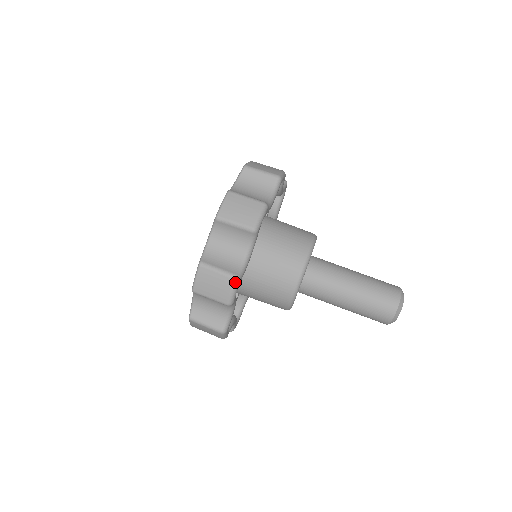
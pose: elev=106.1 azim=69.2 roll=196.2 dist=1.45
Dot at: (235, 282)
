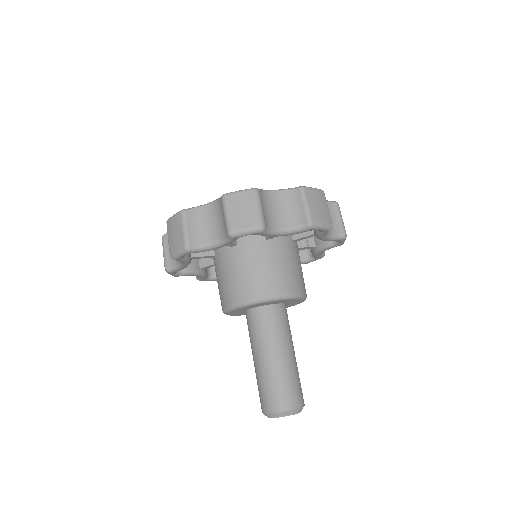
Dot at: (184, 249)
